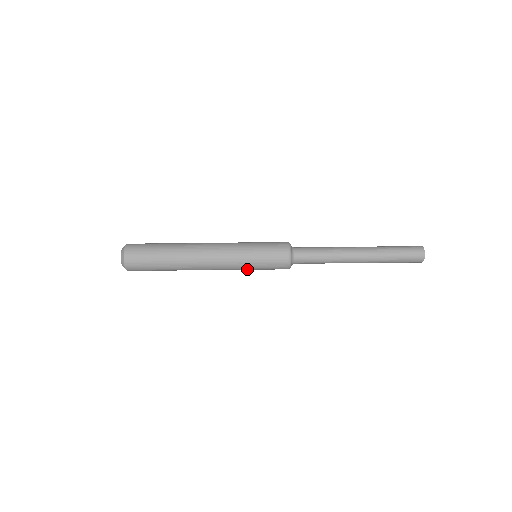
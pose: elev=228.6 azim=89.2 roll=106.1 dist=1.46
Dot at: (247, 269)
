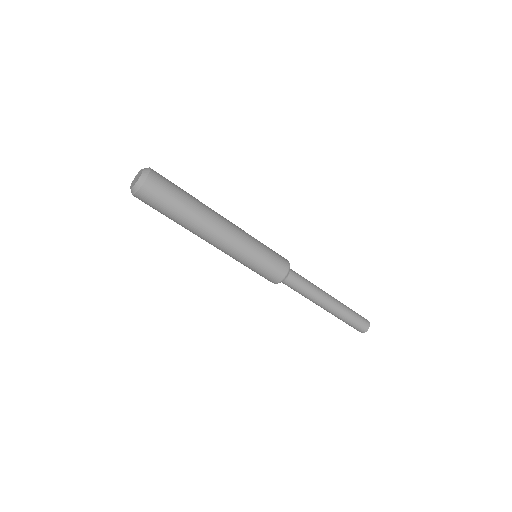
Dot at: (241, 263)
